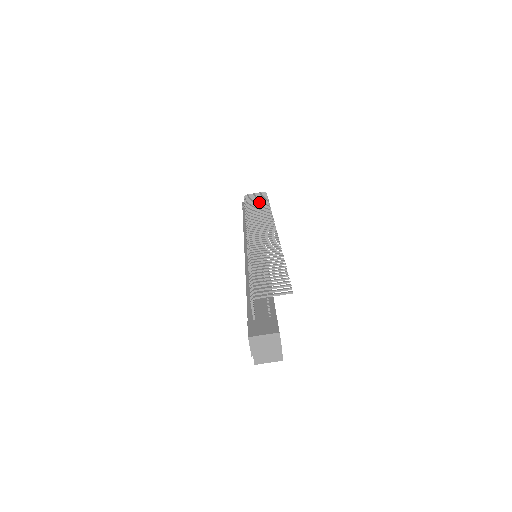
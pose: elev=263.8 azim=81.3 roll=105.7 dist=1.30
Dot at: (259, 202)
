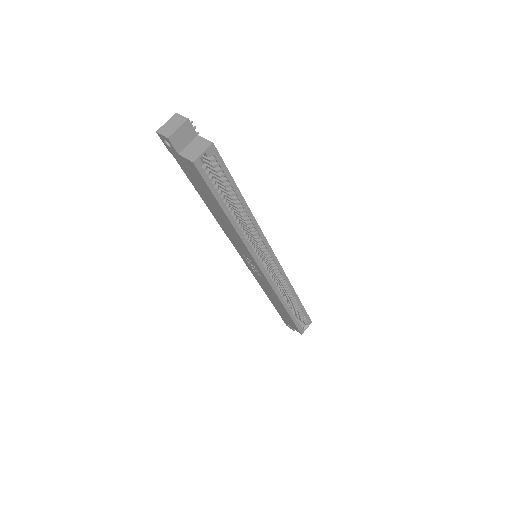
Dot at: occluded
